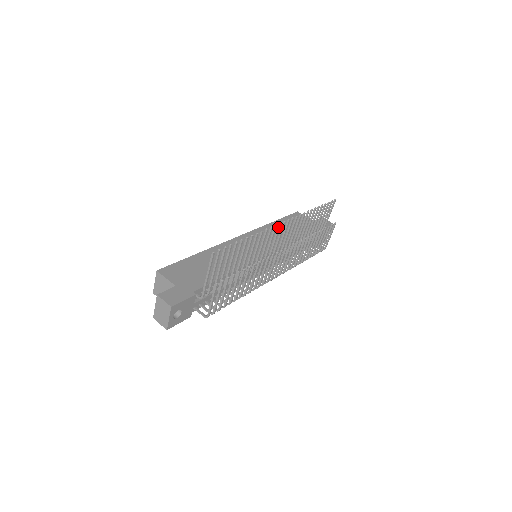
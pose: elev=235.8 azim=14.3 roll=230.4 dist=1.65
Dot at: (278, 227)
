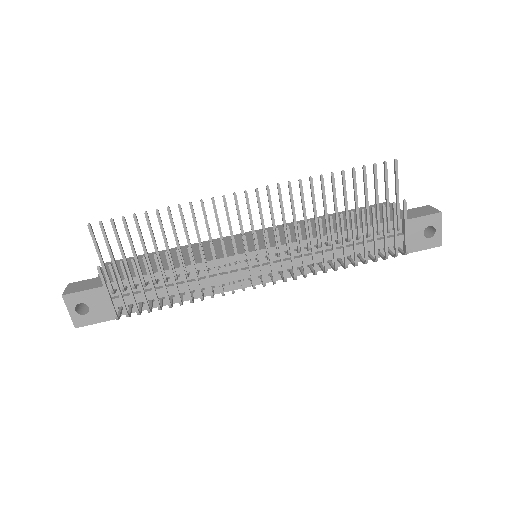
Dot at: occluded
